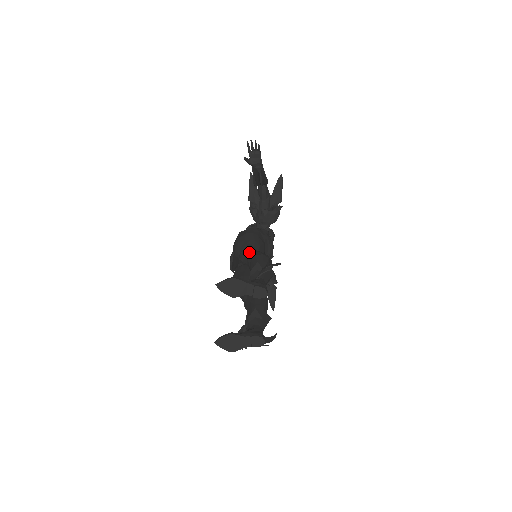
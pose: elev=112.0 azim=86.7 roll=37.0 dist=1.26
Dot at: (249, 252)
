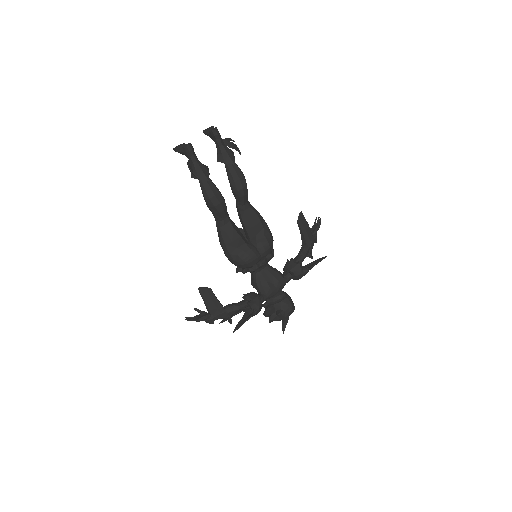
Dot at: occluded
